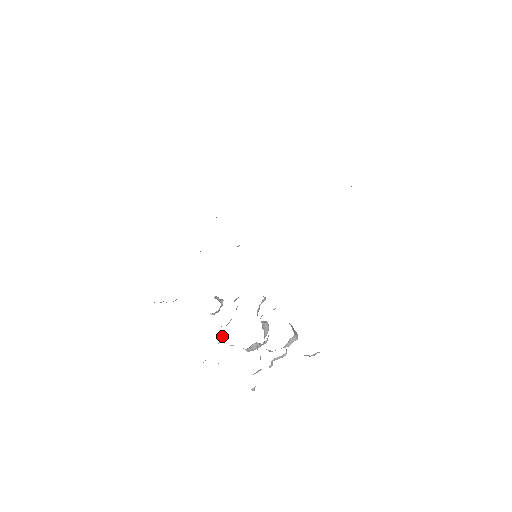
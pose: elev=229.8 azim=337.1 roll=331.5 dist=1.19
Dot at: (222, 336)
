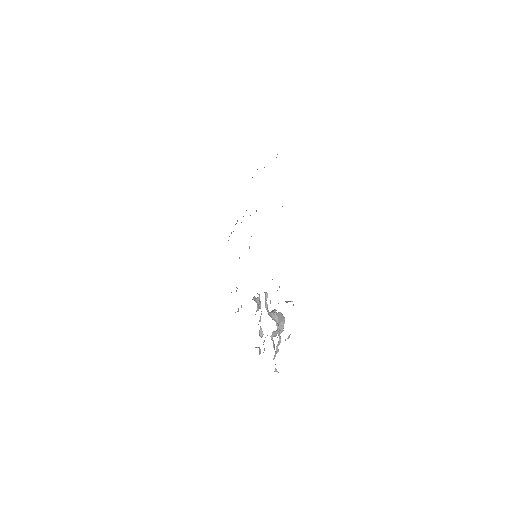
Dot at: (261, 331)
